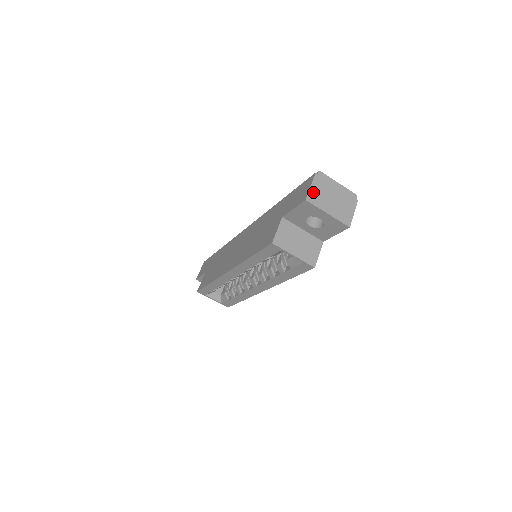
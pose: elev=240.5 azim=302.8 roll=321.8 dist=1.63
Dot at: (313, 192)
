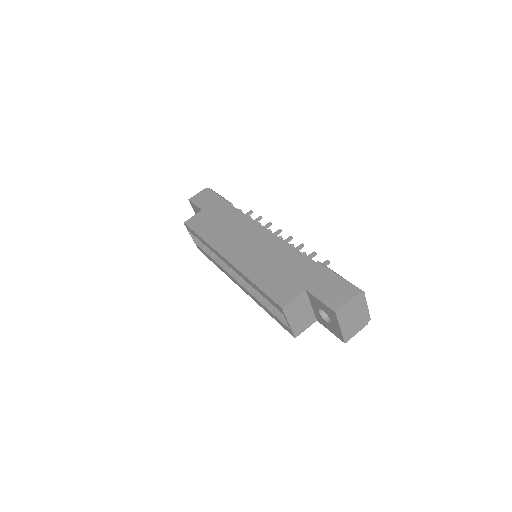
Dot at: (345, 308)
